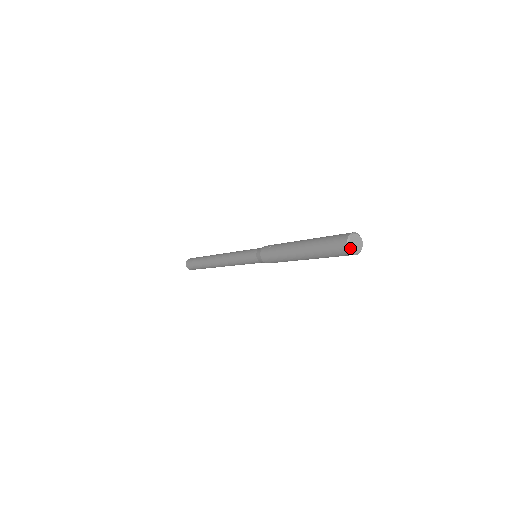
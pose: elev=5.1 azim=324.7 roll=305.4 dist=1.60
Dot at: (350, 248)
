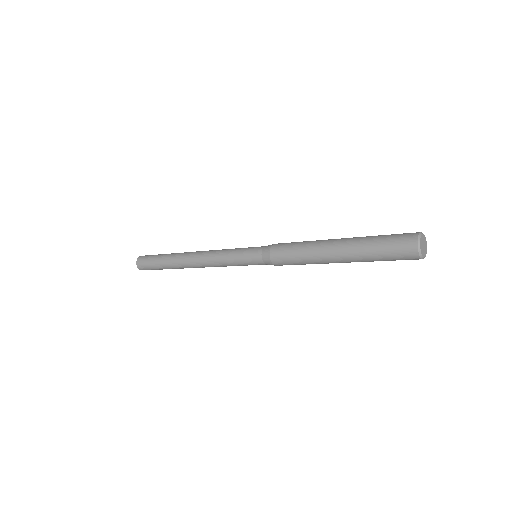
Dot at: (420, 242)
